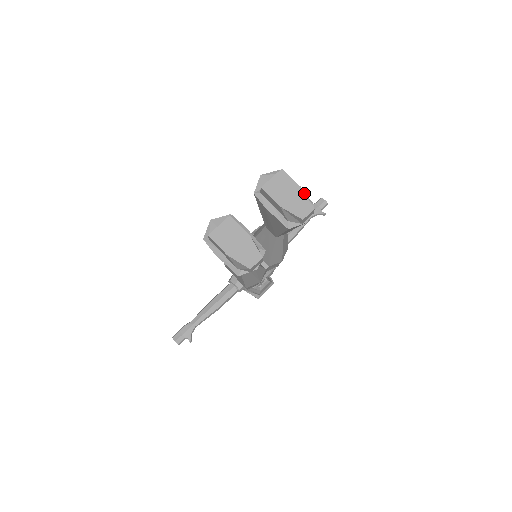
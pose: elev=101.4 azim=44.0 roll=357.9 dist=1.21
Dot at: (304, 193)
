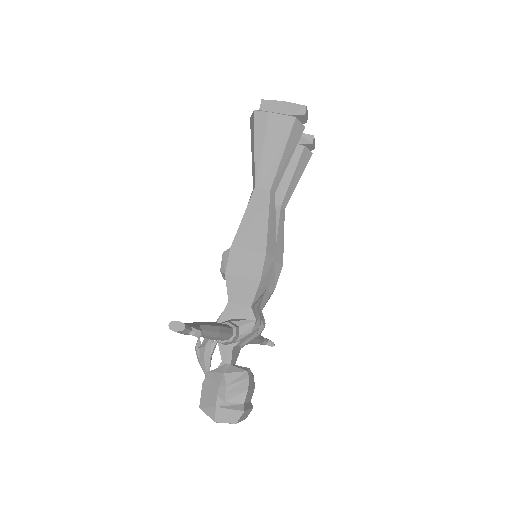
Dot at: occluded
